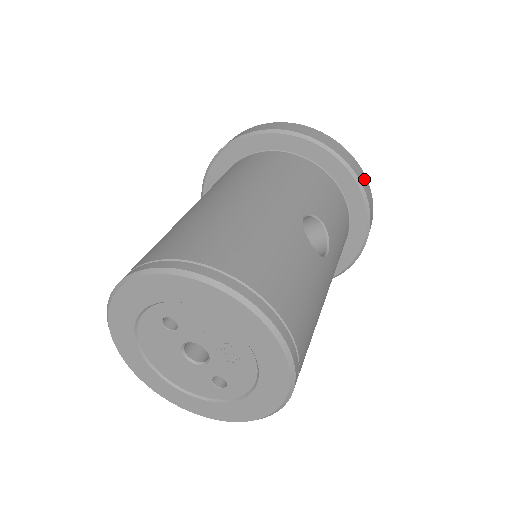
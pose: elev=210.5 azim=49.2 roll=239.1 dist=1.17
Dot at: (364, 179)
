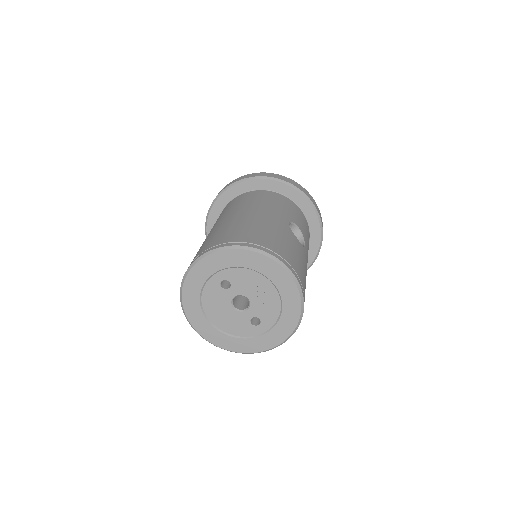
Dot at: (316, 204)
